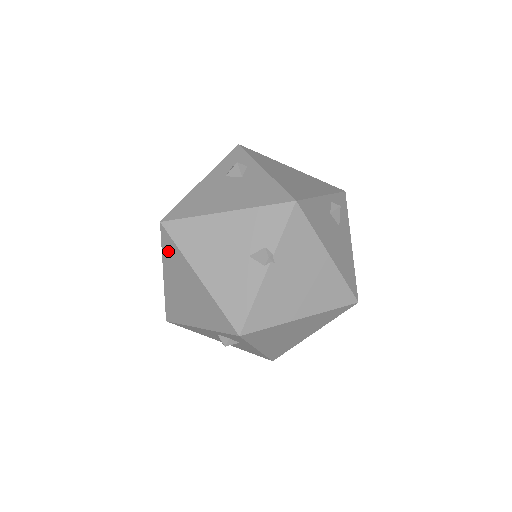
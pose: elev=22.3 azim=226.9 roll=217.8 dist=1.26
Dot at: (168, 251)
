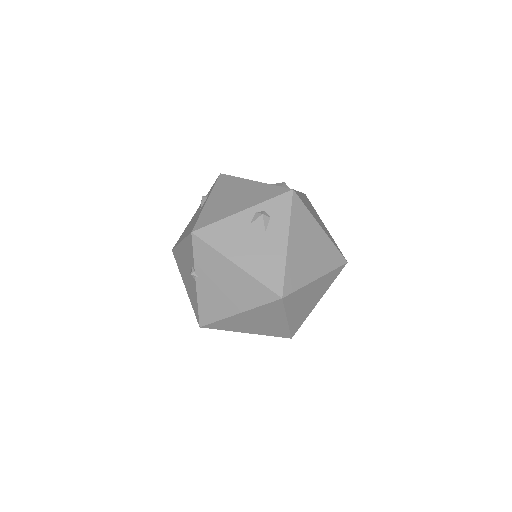
Dot at: occluded
